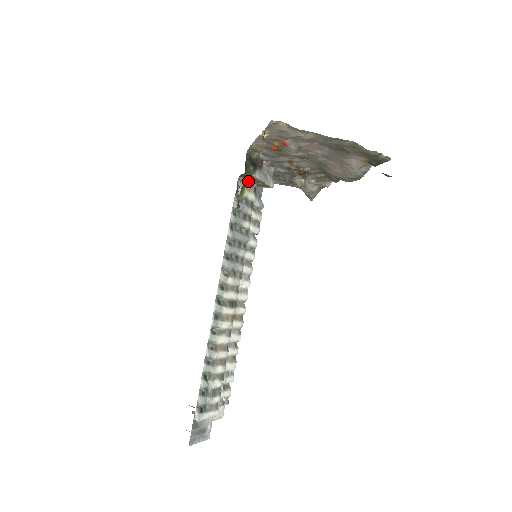
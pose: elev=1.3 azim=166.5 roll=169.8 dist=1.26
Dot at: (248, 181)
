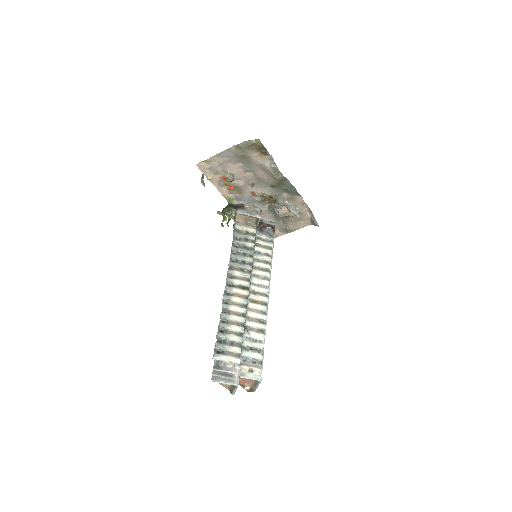
Dot at: (230, 214)
